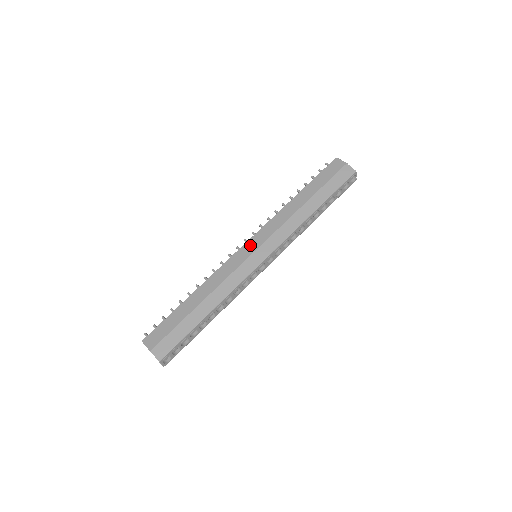
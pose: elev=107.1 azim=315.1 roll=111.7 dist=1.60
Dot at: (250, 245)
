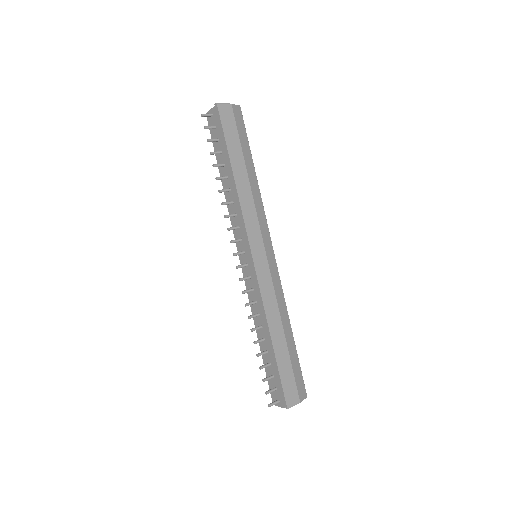
Dot at: (257, 254)
